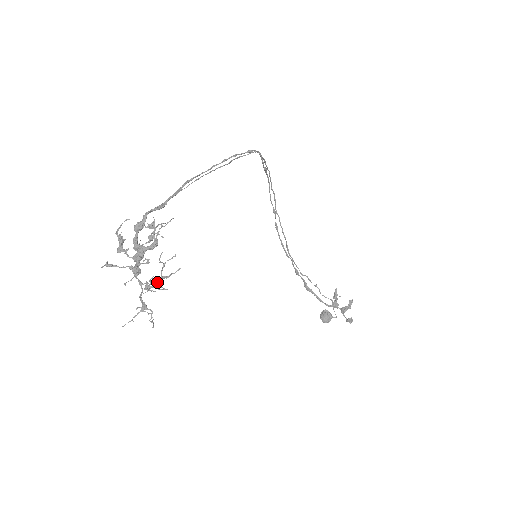
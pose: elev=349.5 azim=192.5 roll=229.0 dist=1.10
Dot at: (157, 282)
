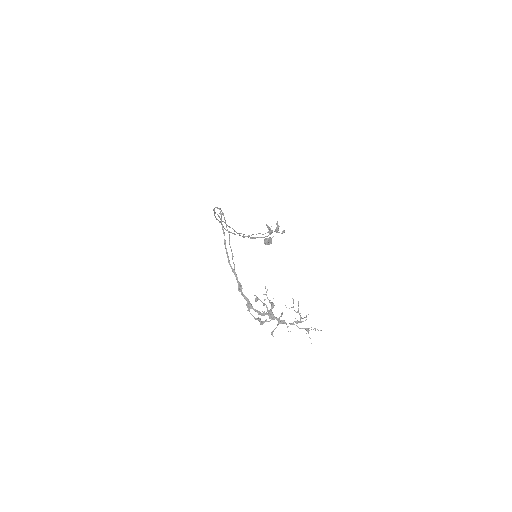
Dot at: (300, 316)
